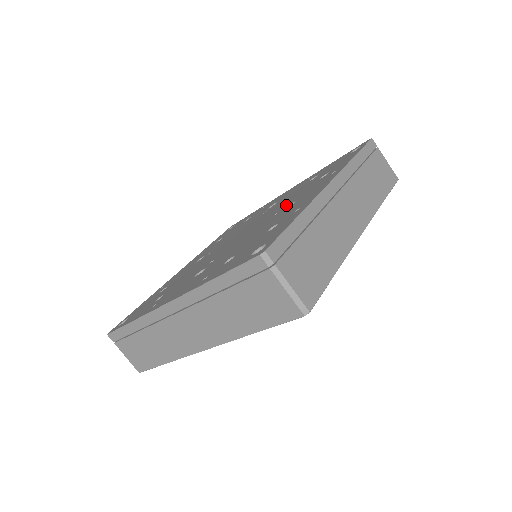
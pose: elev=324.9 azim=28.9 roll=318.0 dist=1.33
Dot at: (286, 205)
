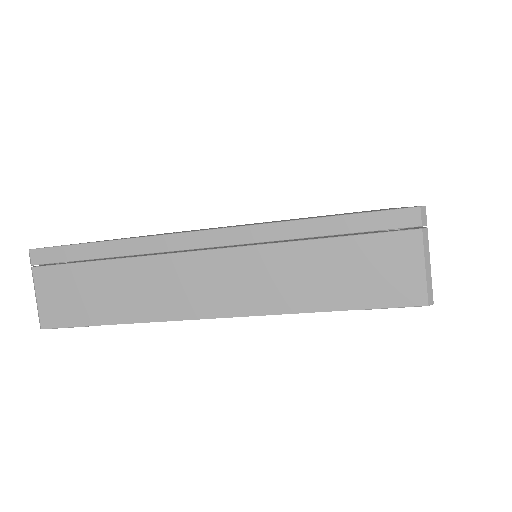
Dot at: occluded
